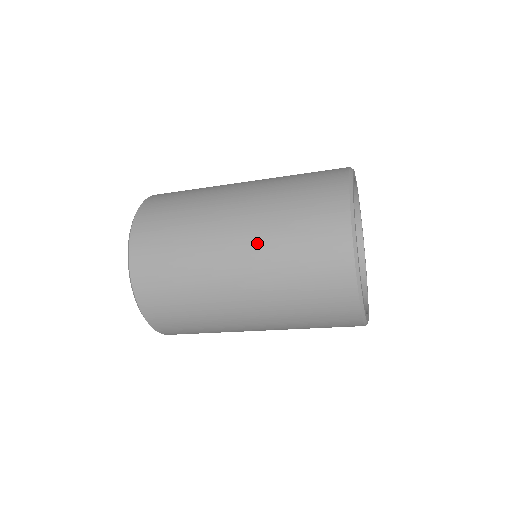
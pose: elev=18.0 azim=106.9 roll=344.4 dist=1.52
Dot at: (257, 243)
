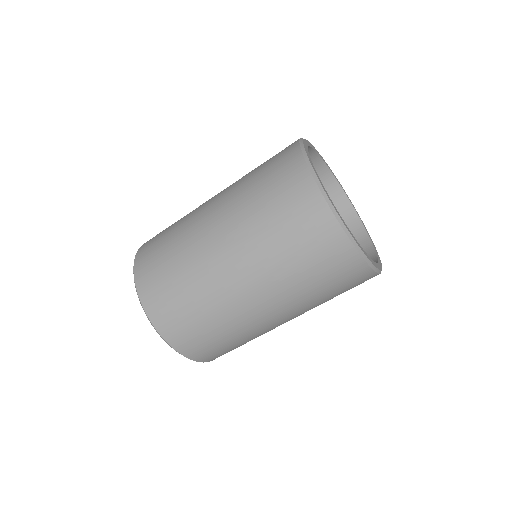
Dot at: (231, 186)
